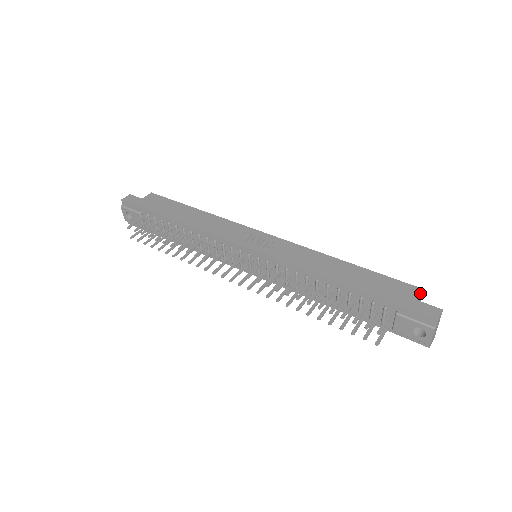
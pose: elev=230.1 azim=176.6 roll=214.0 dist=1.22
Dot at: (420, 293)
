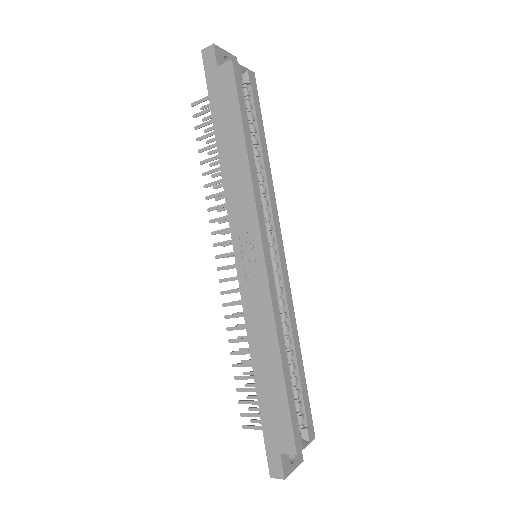
Dot at: (289, 453)
